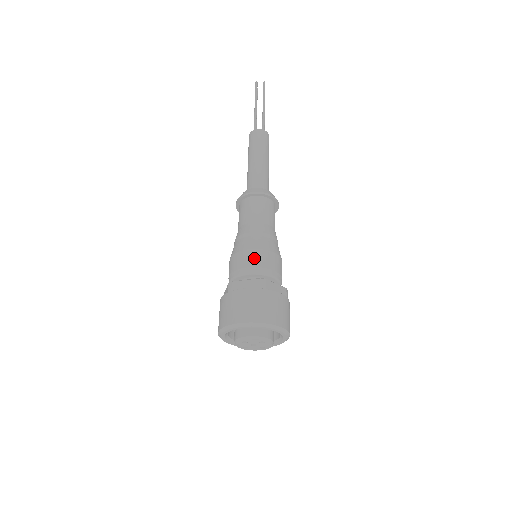
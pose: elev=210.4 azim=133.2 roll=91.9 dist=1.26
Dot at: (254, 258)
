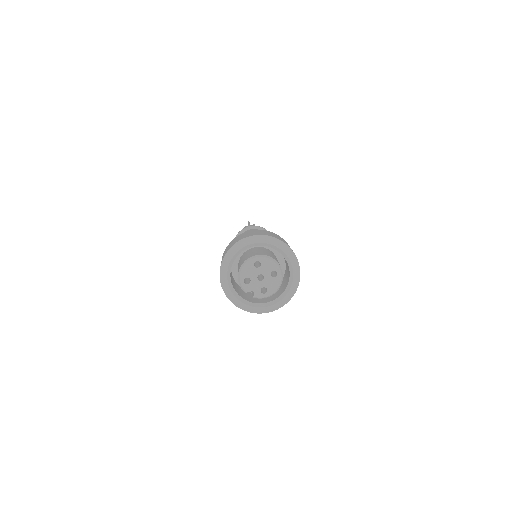
Dot at: occluded
